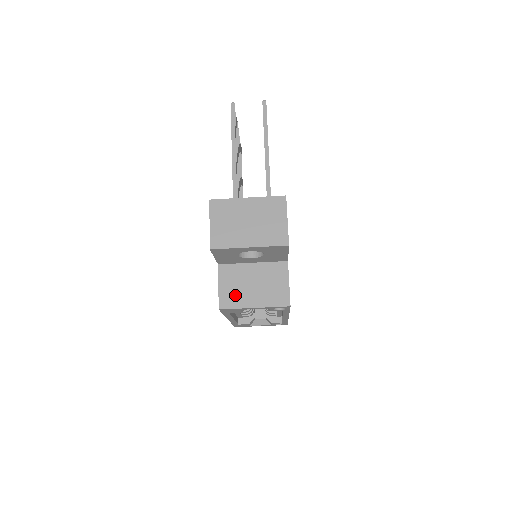
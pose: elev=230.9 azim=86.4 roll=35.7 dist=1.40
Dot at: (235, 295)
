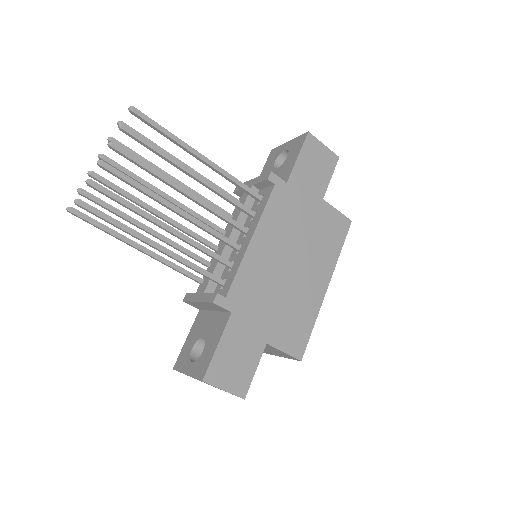
Dot at: occluded
